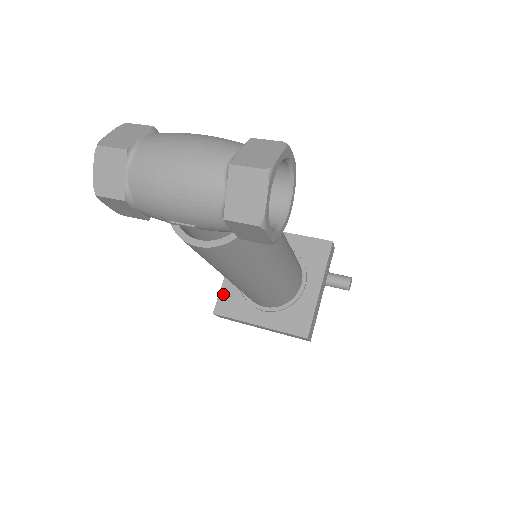
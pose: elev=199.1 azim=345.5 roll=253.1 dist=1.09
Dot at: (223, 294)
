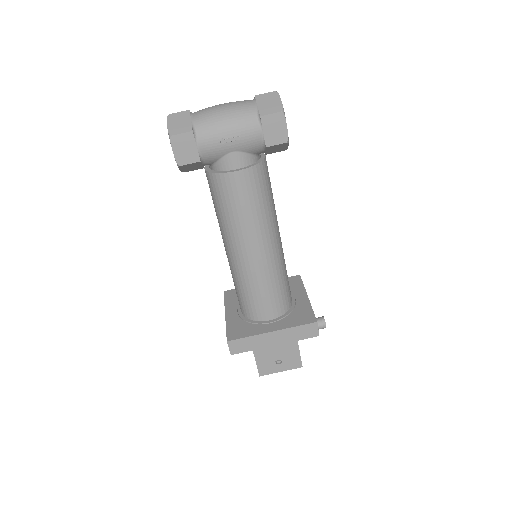
Dot at: (230, 328)
